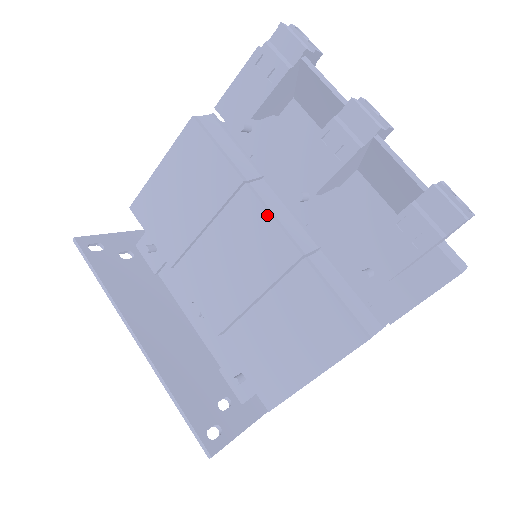
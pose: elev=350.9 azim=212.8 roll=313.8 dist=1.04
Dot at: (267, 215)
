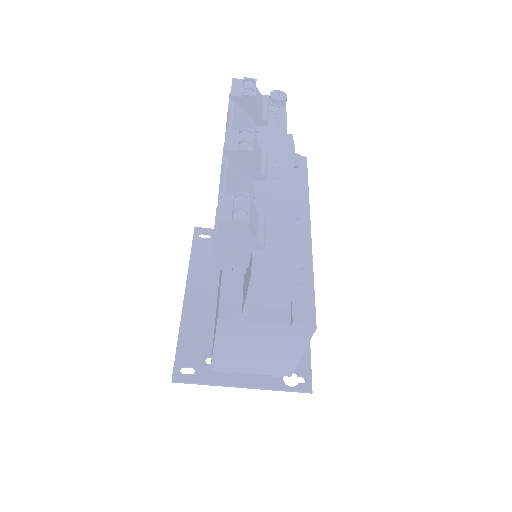
Dot at: occluded
